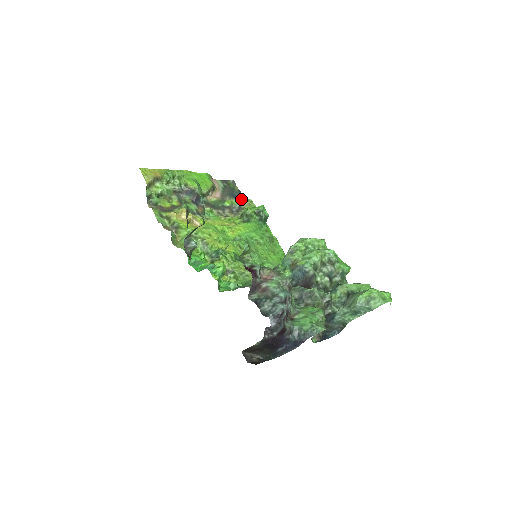
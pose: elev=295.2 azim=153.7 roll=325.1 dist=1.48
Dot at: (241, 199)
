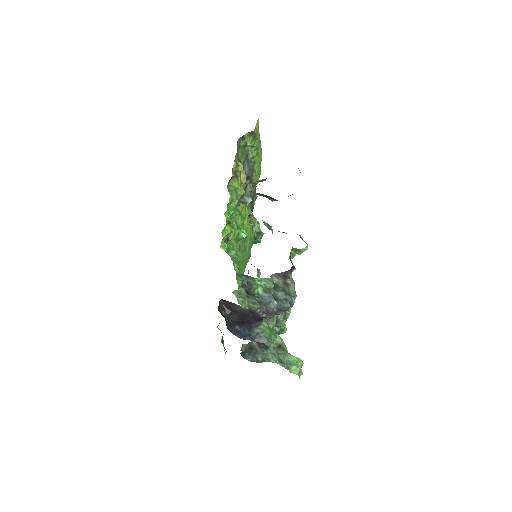
Dot at: occluded
